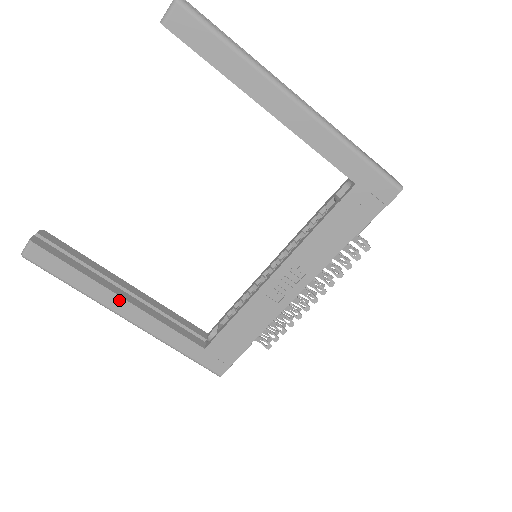
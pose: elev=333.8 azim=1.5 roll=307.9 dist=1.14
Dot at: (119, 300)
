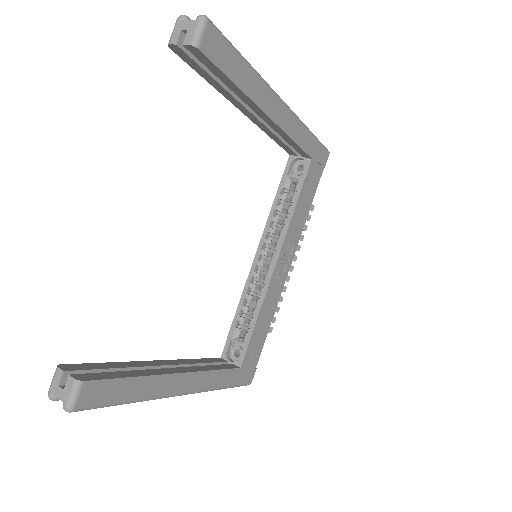
Dot at: (176, 378)
